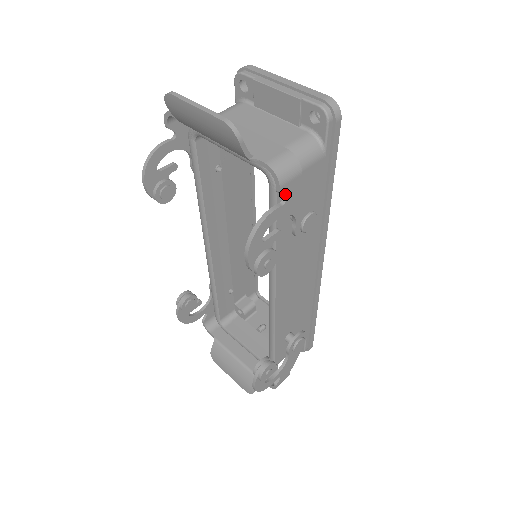
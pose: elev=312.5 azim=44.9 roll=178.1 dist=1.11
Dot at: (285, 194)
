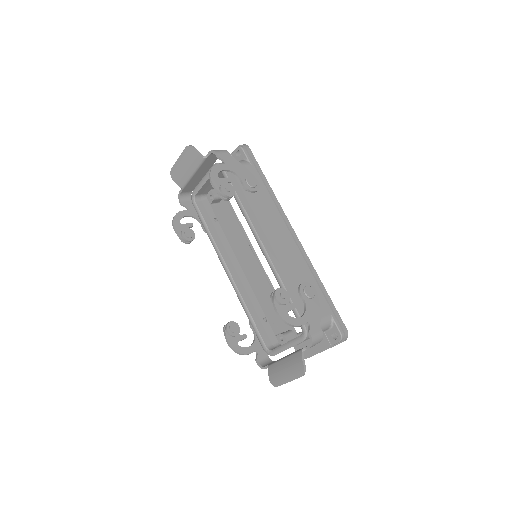
Dot at: (223, 159)
